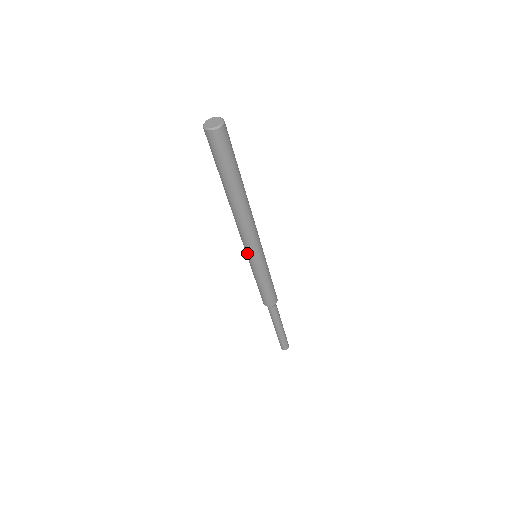
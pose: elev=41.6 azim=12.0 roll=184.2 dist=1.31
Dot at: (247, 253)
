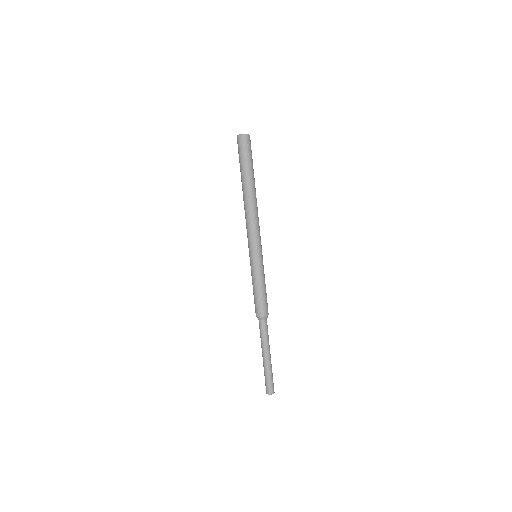
Dot at: (249, 247)
